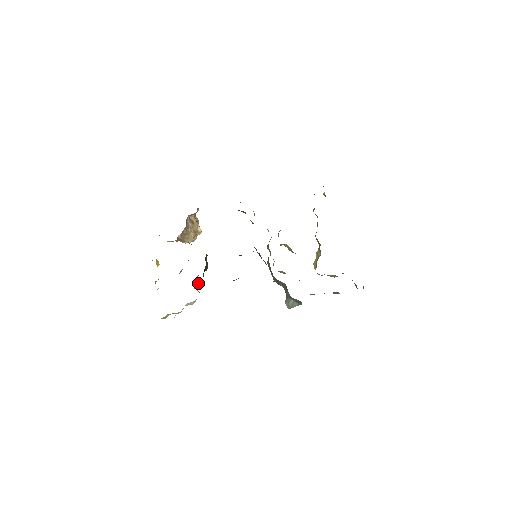
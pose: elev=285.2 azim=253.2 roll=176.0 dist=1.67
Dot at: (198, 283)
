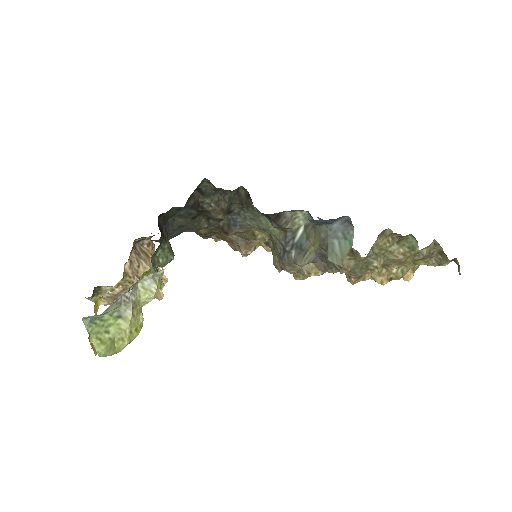
Dot at: (163, 283)
